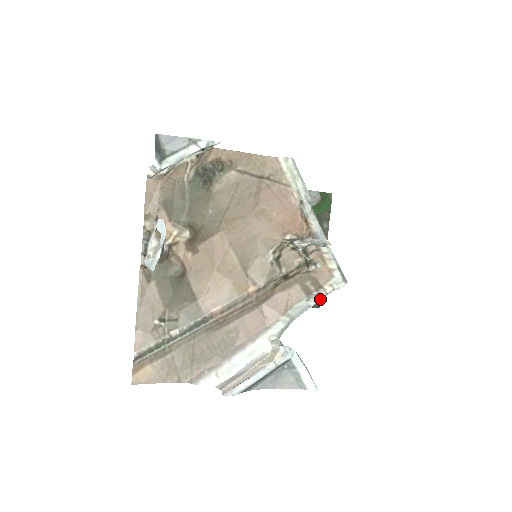
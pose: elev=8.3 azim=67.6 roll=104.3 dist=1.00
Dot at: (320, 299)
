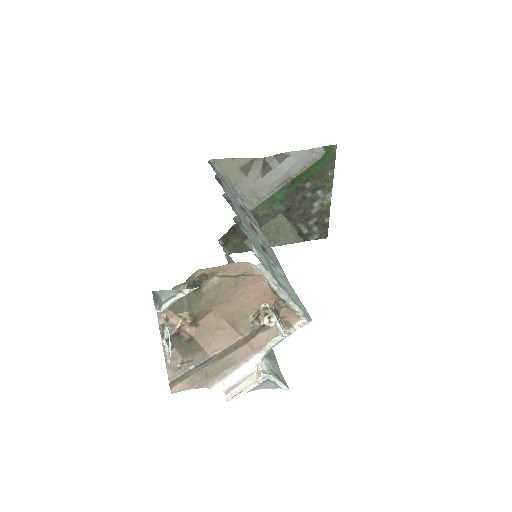
Dot at: occluded
